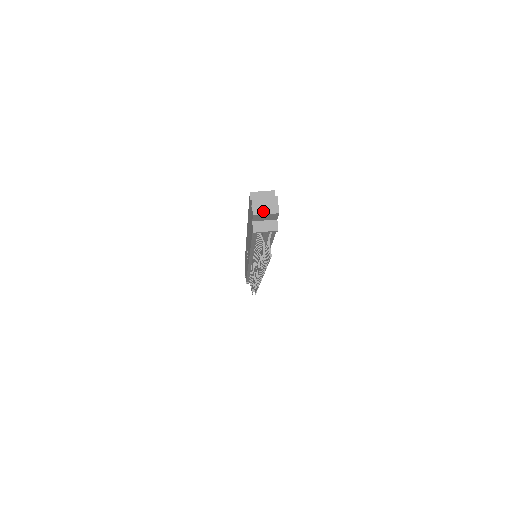
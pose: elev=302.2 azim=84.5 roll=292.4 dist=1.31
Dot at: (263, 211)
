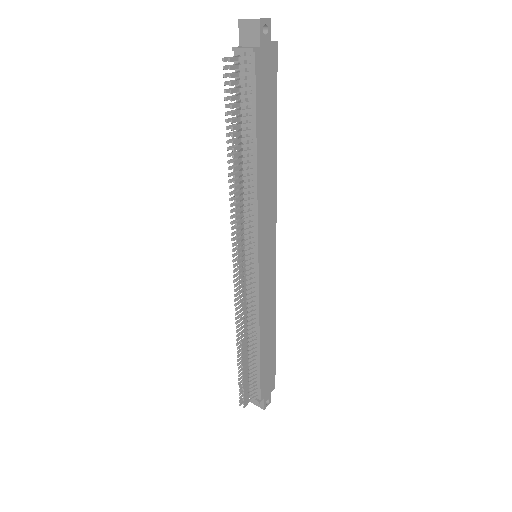
Dot at: (249, 19)
